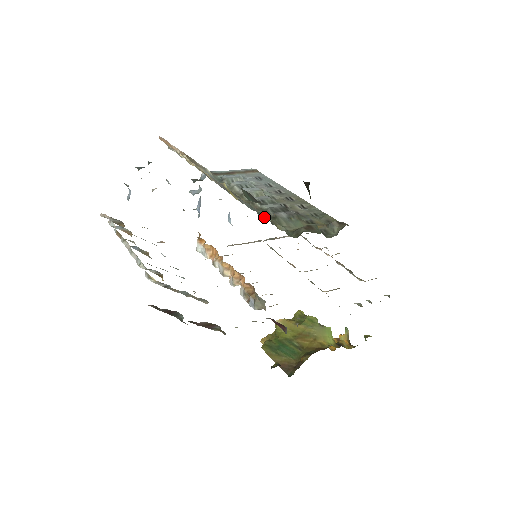
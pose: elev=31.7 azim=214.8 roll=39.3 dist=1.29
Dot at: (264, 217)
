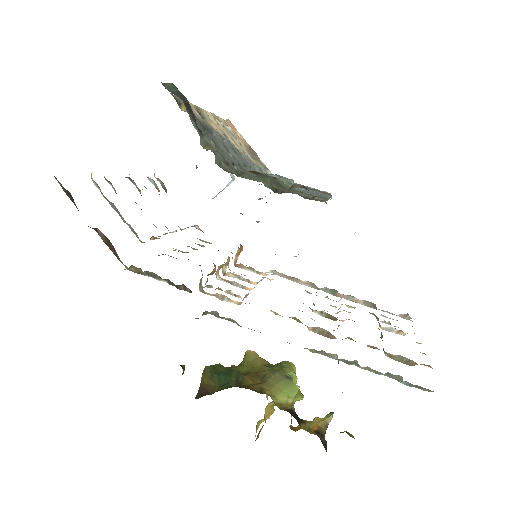
Dot at: occluded
